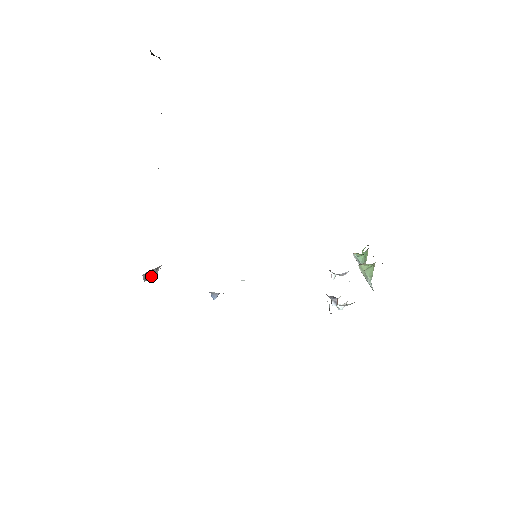
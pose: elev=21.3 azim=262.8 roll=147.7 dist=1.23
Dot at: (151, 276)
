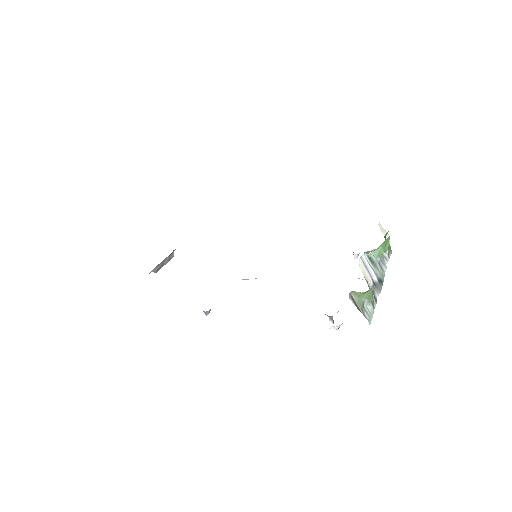
Dot at: (165, 262)
